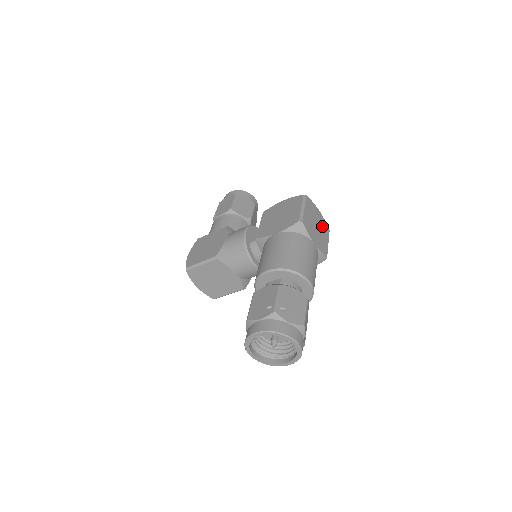
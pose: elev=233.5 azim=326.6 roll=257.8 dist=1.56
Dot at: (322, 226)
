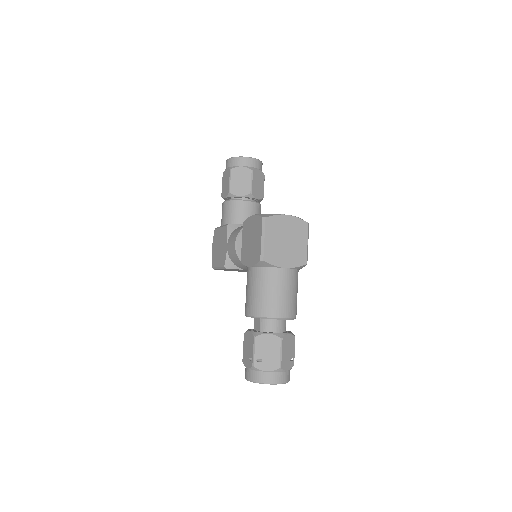
Dot at: (295, 231)
